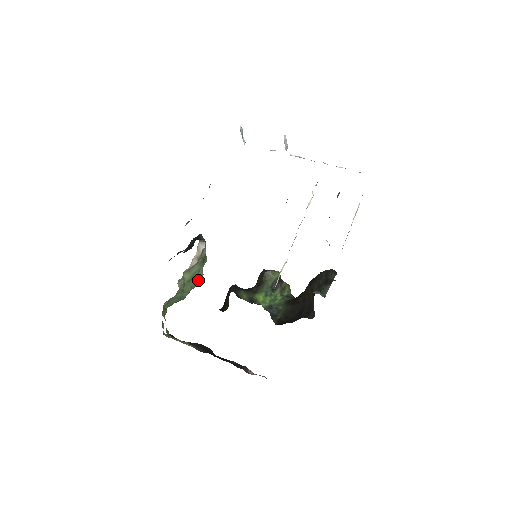
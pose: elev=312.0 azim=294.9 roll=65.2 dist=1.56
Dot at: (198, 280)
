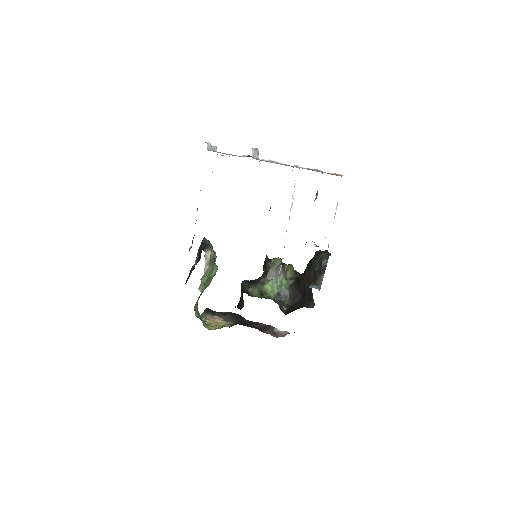
Dot at: (214, 273)
